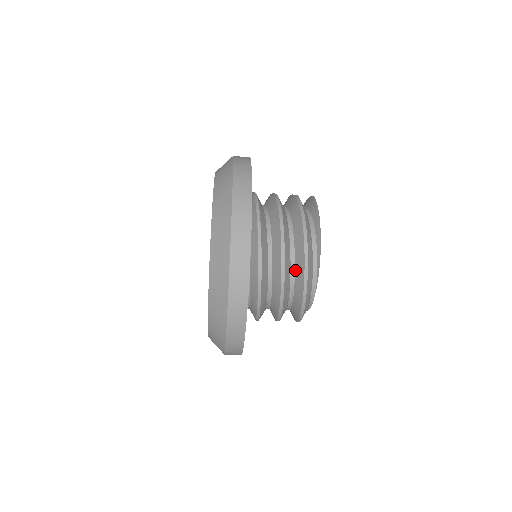
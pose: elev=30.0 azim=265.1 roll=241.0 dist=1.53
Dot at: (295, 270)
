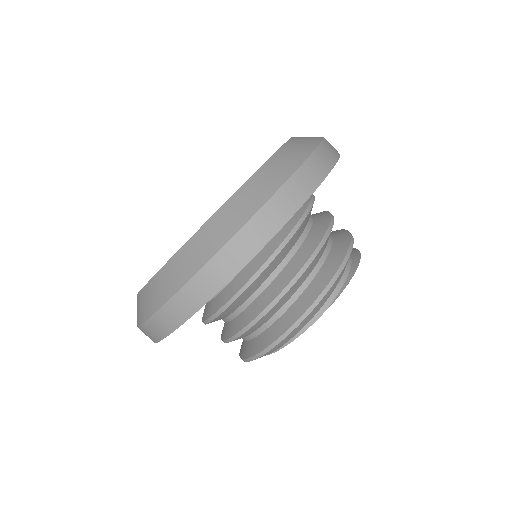
Dot at: (323, 265)
